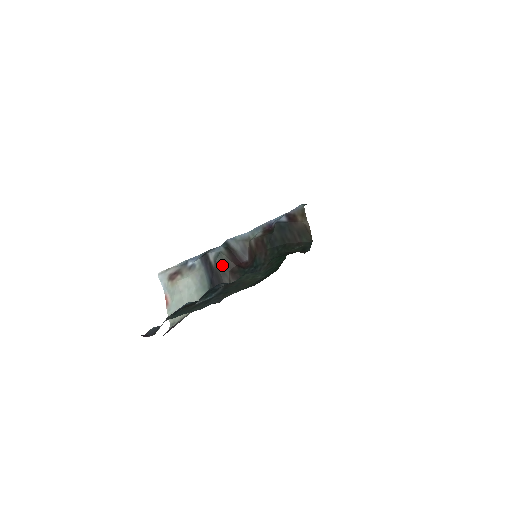
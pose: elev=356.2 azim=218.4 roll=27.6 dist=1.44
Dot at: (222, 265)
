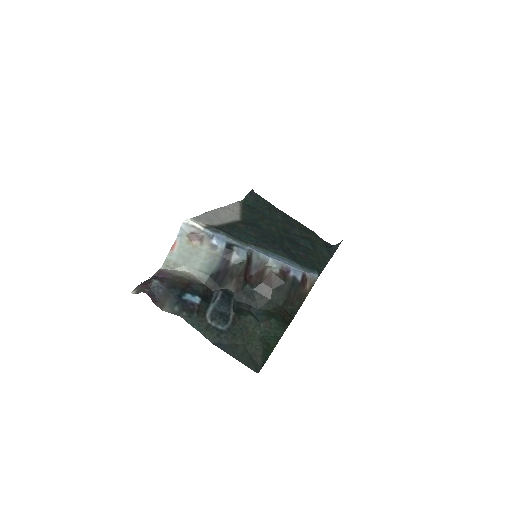
Dot at: (236, 270)
